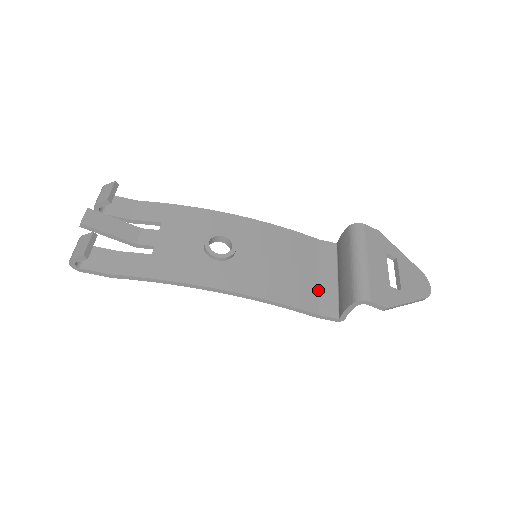
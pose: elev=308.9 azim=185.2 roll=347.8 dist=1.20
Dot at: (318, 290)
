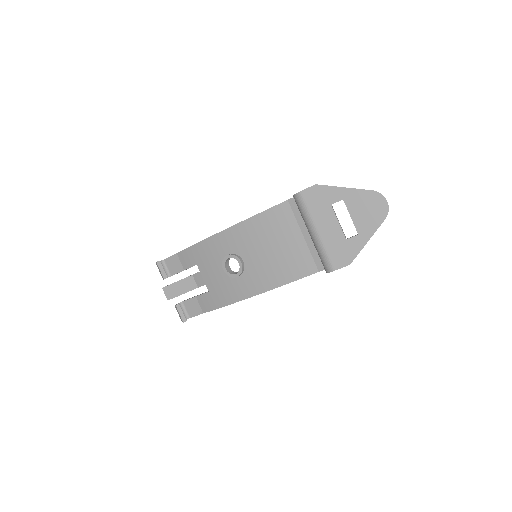
Dot at: (309, 251)
